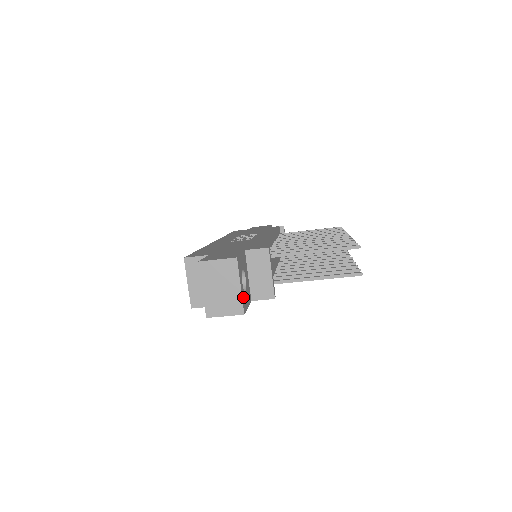
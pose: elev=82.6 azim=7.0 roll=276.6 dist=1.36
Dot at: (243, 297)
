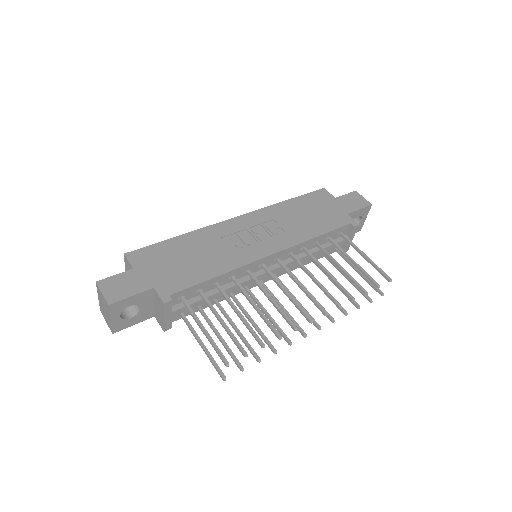
Dot at: (117, 324)
